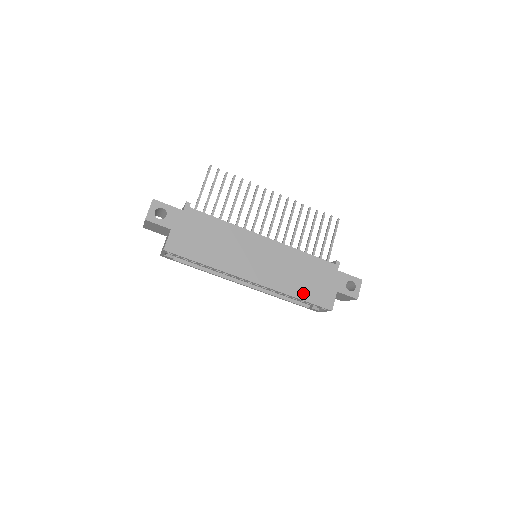
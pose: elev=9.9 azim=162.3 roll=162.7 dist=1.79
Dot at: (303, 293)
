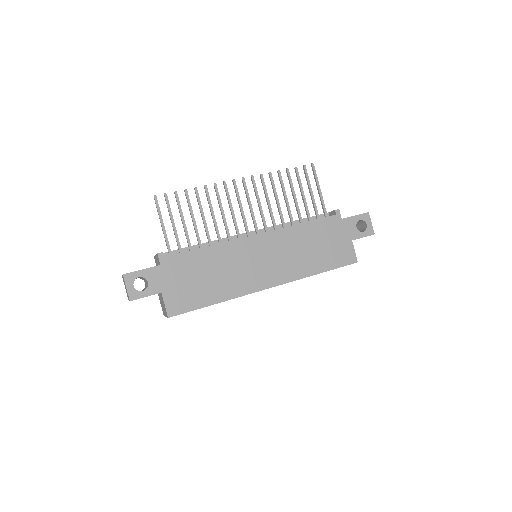
Dot at: (322, 264)
